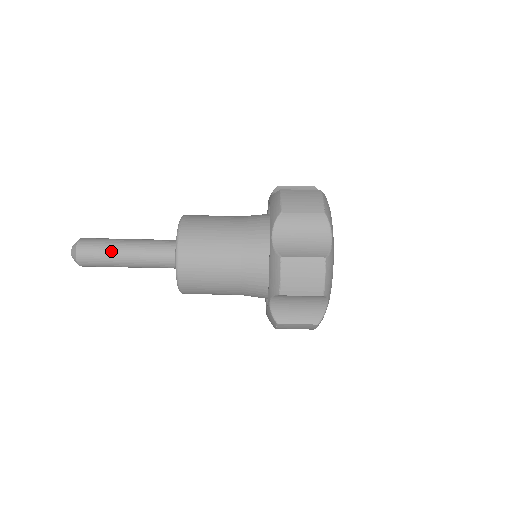
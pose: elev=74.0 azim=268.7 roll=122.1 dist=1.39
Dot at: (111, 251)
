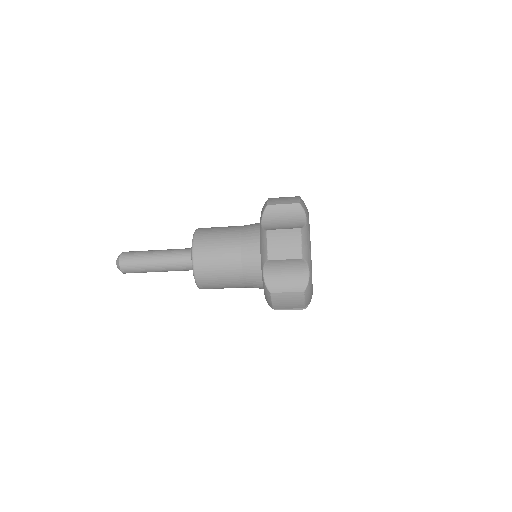
Dot at: occluded
